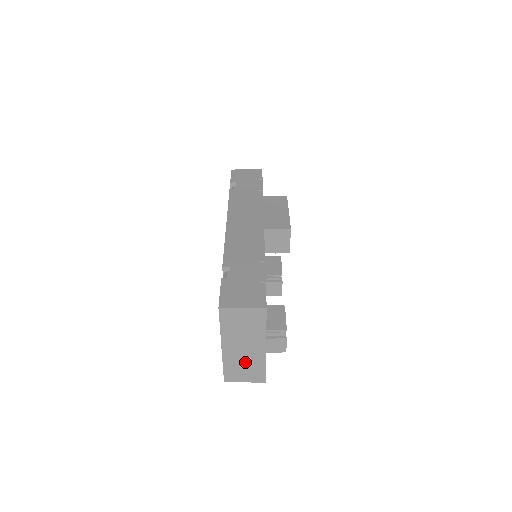
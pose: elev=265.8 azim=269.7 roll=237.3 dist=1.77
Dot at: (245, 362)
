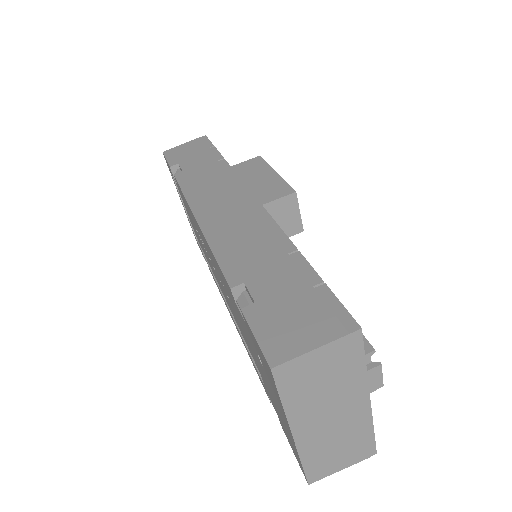
Dot at: (338, 439)
